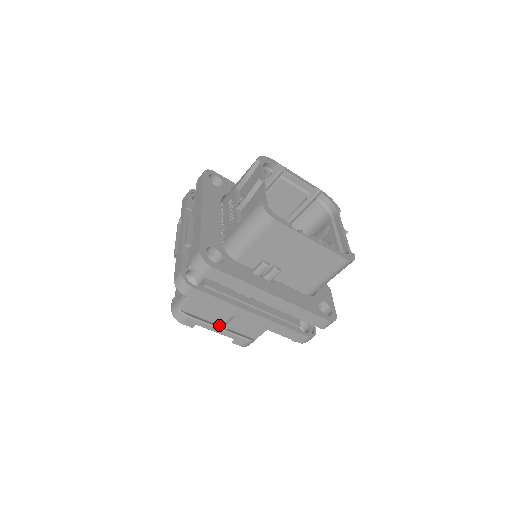
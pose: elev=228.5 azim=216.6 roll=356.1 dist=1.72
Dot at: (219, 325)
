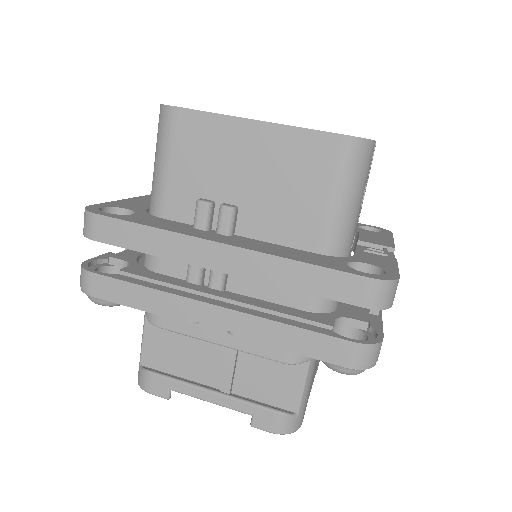
Dot at: (215, 388)
